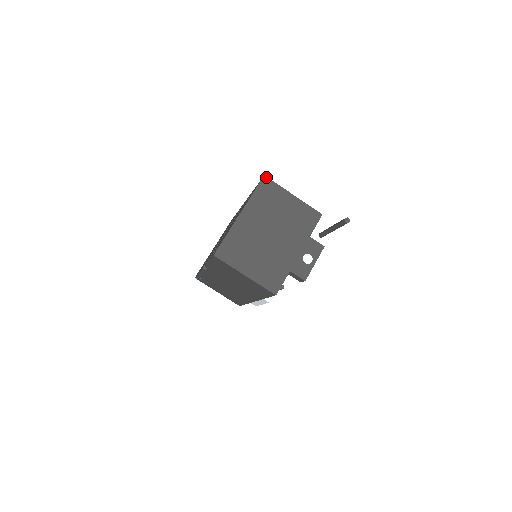
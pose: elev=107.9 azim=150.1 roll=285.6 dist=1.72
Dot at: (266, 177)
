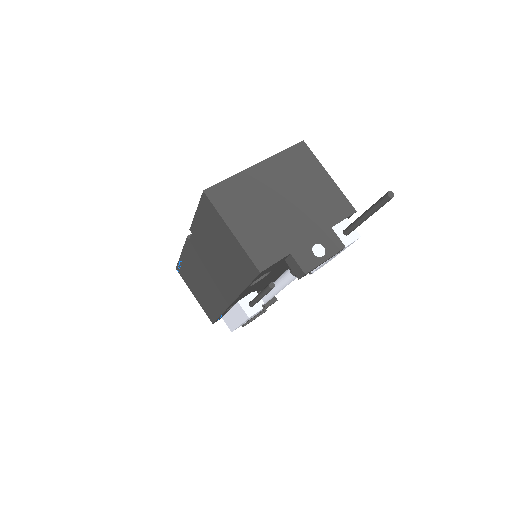
Dot at: (305, 143)
